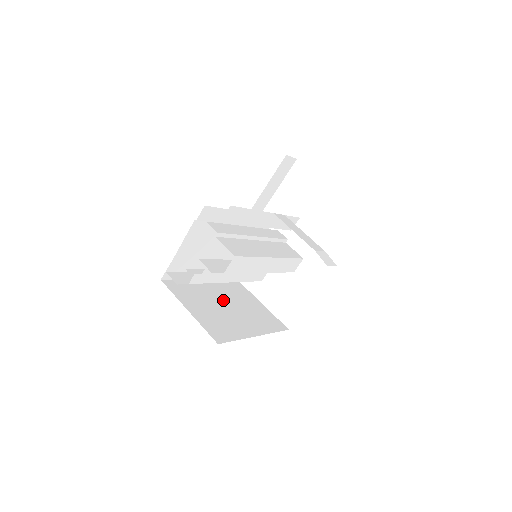
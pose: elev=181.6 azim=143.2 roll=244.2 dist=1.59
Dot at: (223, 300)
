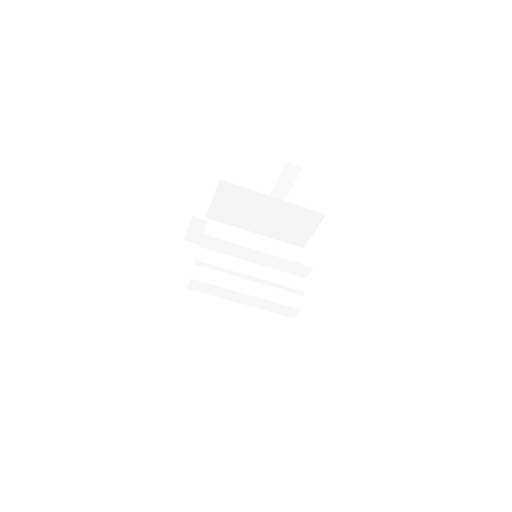
Dot at: occluded
